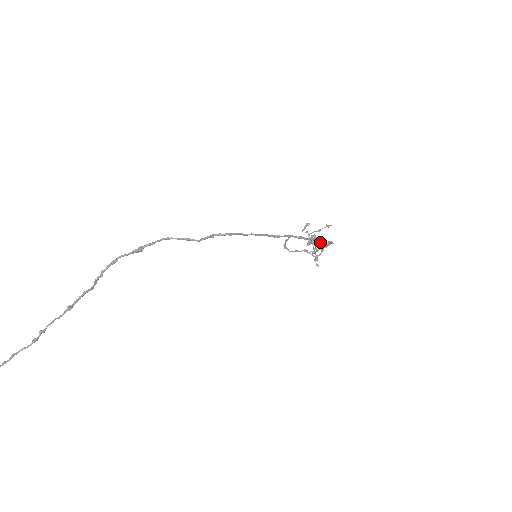
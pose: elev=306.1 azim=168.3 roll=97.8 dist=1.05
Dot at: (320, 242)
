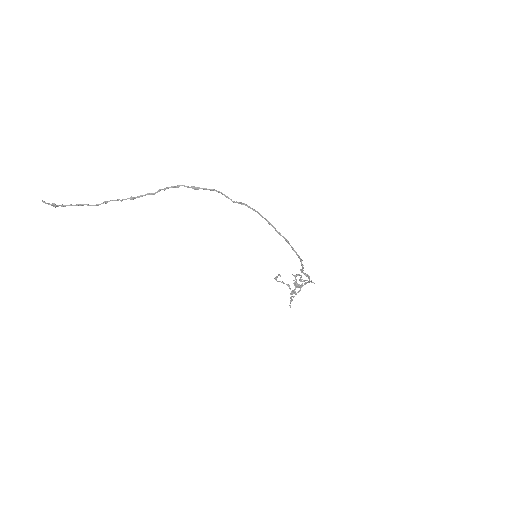
Dot at: occluded
